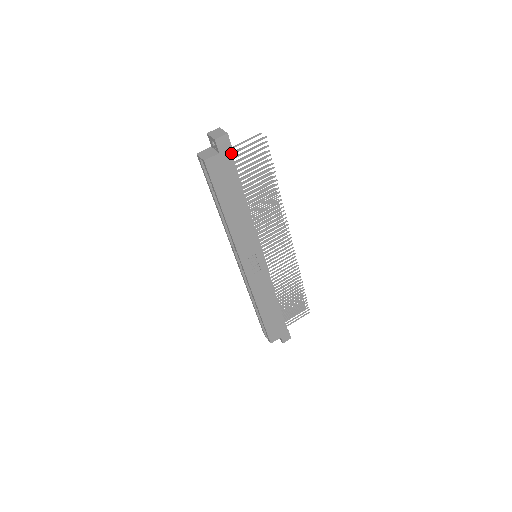
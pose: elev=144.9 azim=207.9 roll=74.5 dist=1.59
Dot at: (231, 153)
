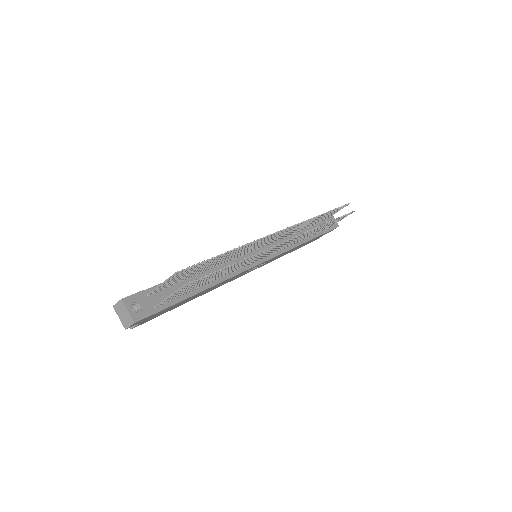
Dot at: (154, 314)
